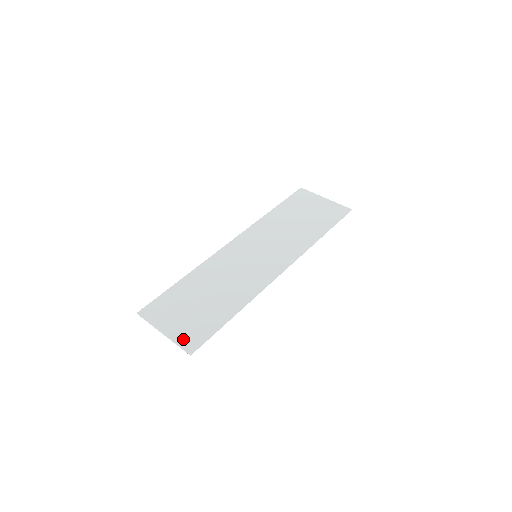
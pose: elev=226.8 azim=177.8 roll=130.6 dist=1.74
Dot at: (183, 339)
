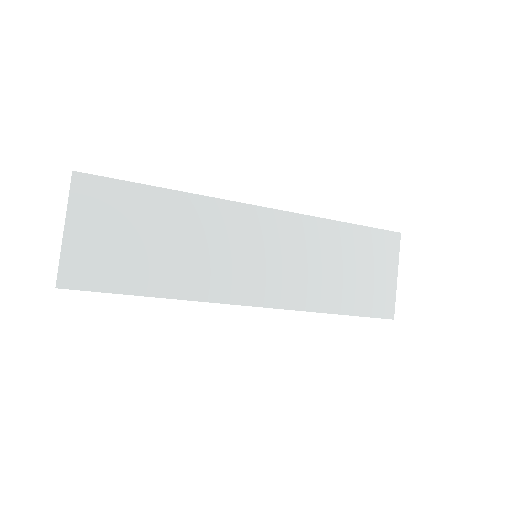
Dot at: (72, 262)
